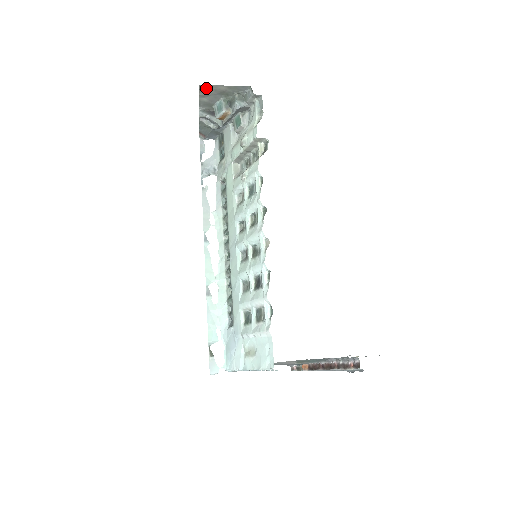
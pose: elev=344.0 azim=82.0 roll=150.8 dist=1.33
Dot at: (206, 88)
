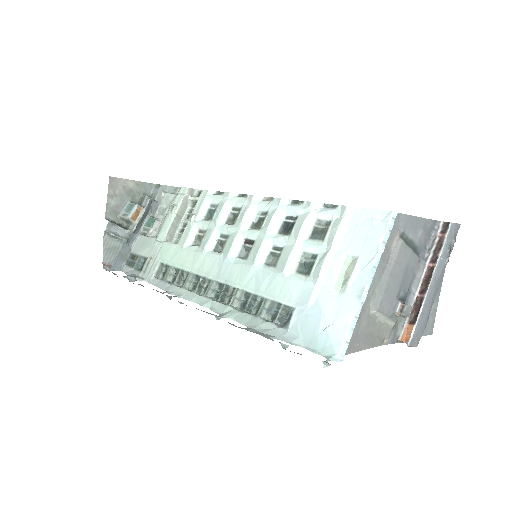
Dot at: (115, 183)
